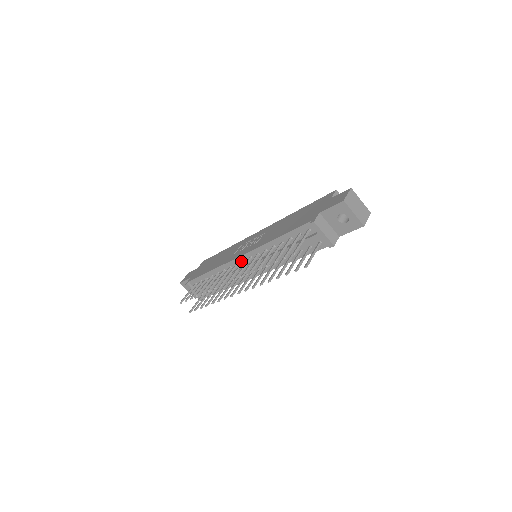
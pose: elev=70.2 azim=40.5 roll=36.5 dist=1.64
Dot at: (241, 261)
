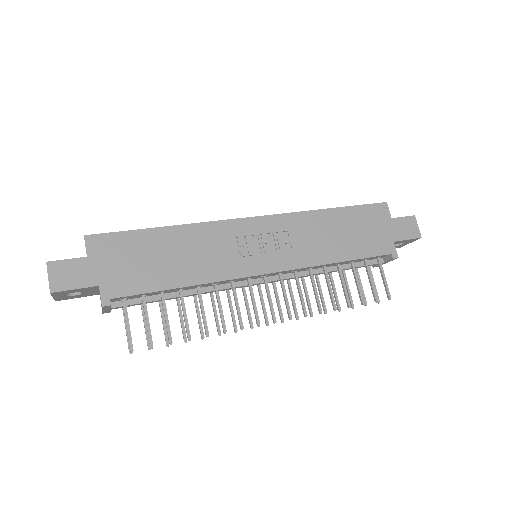
Dot at: (261, 276)
